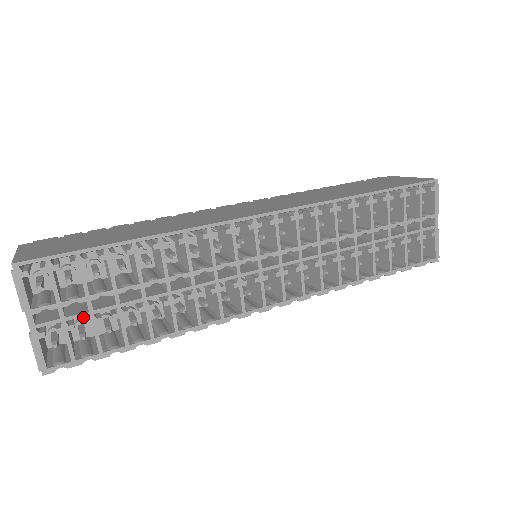
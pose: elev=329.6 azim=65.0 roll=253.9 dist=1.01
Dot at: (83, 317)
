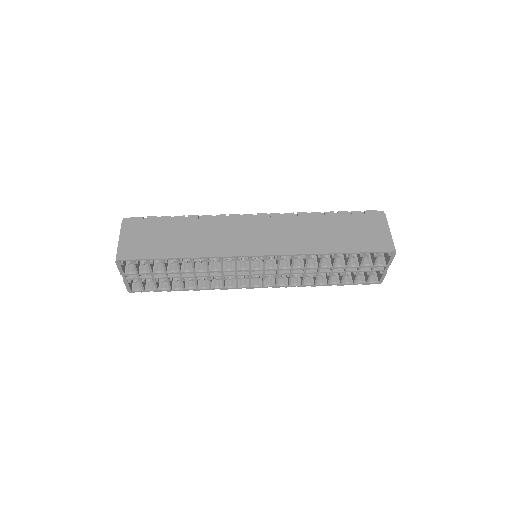
Dot at: occluded
